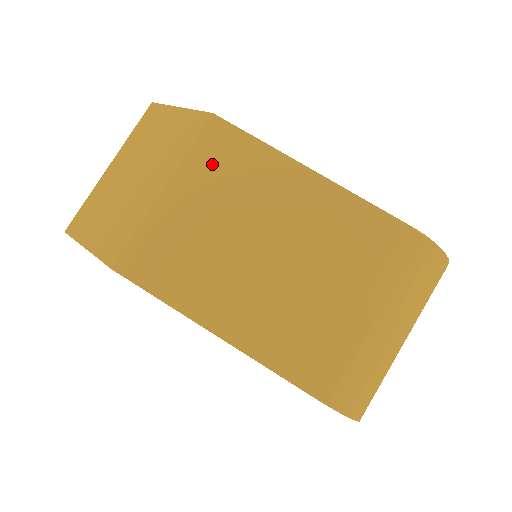
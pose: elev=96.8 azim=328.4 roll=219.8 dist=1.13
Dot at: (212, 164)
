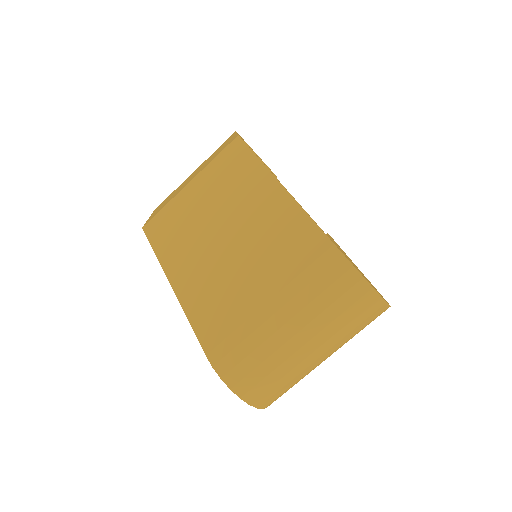
Dot at: (222, 170)
